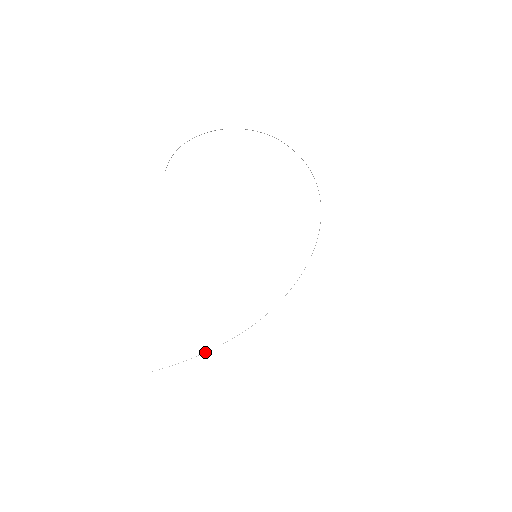
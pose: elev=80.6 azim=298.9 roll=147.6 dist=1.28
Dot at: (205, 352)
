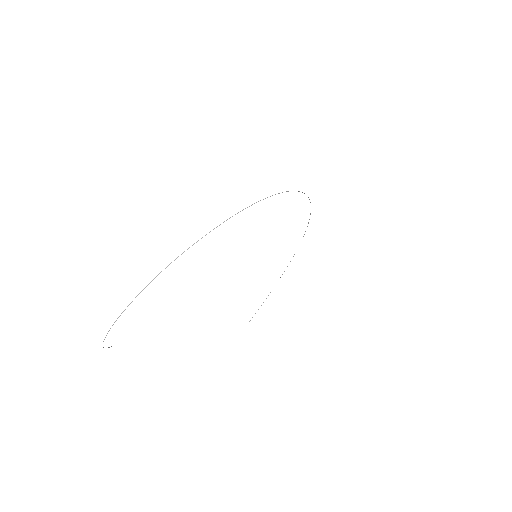
Dot at: occluded
